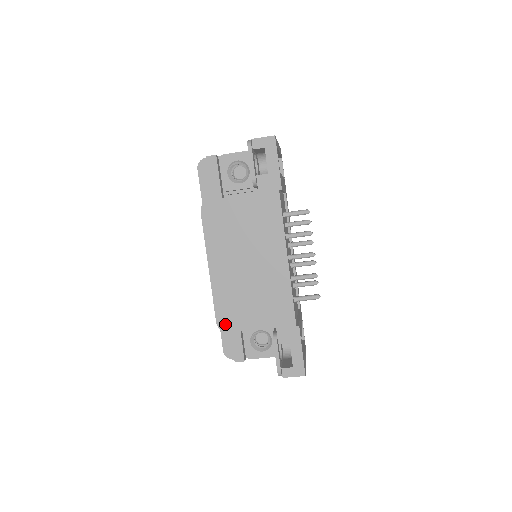
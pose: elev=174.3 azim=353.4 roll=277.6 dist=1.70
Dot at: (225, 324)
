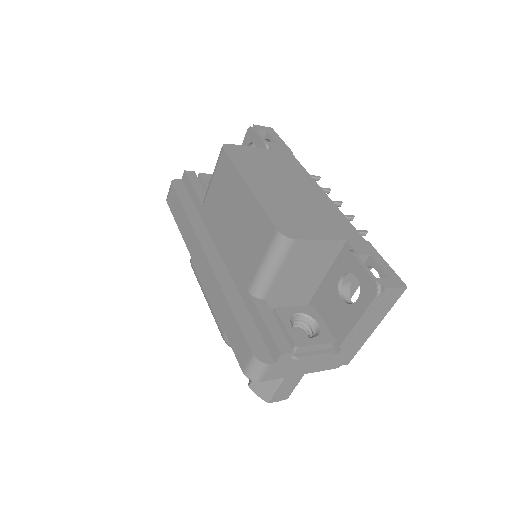
Dot at: (288, 231)
